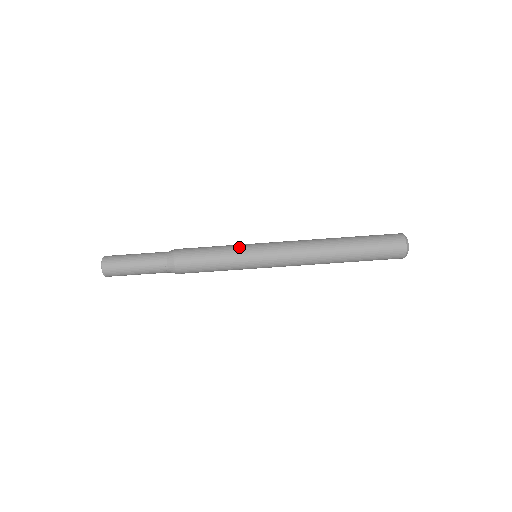
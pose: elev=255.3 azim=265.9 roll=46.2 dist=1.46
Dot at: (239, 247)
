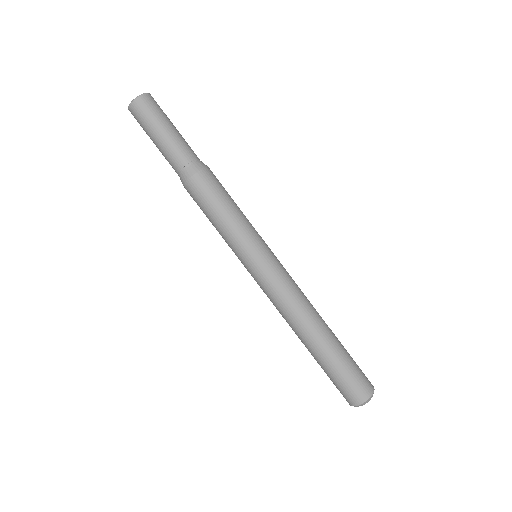
Dot at: (256, 231)
